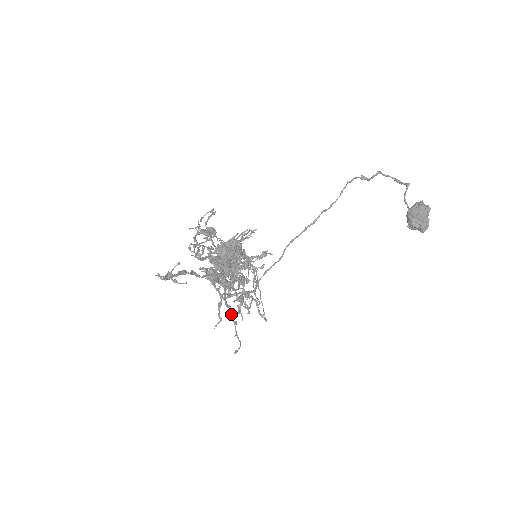
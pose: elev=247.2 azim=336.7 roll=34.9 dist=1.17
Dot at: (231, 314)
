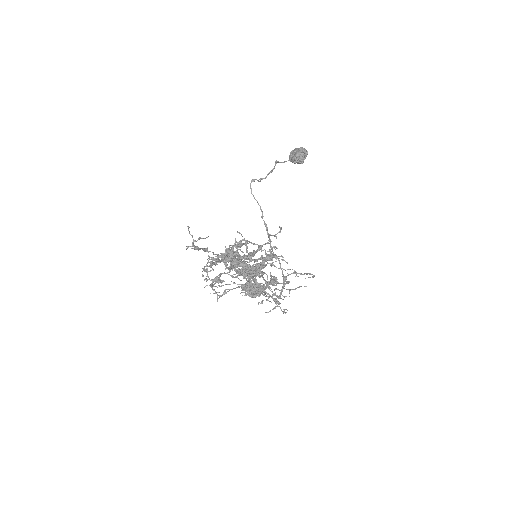
Dot at: occluded
